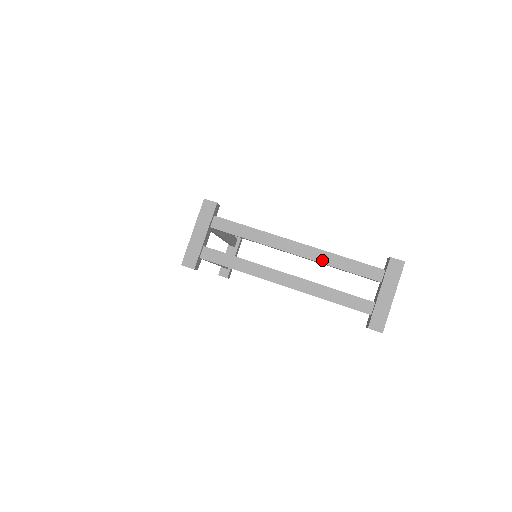
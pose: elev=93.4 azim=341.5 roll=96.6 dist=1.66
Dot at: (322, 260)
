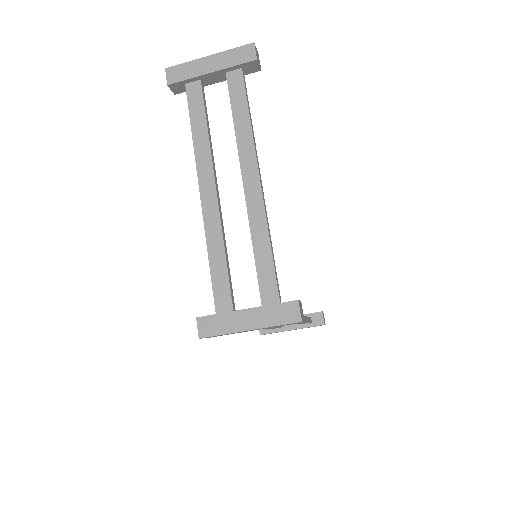
Dot at: occluded
